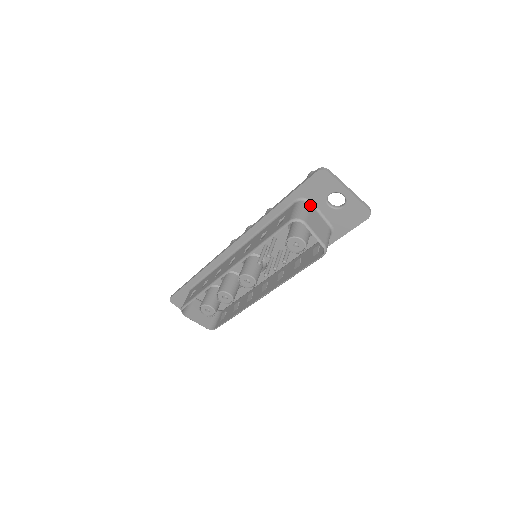
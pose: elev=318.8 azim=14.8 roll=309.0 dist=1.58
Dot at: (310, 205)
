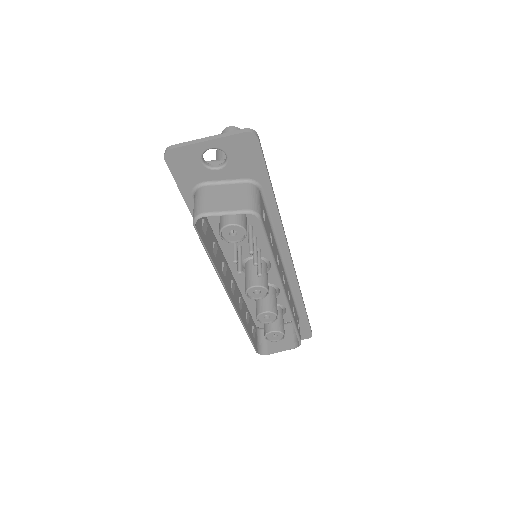
Dot at: (204, 188)
